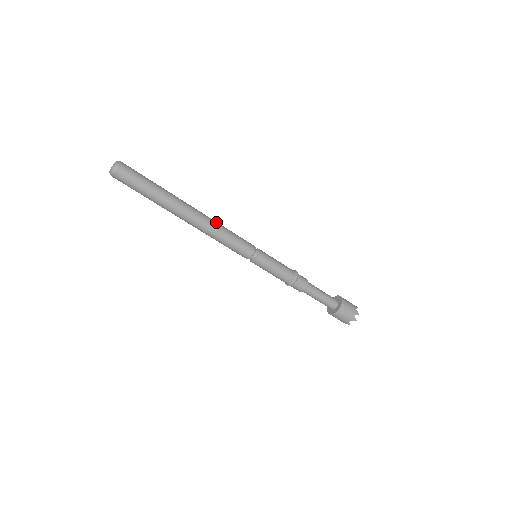
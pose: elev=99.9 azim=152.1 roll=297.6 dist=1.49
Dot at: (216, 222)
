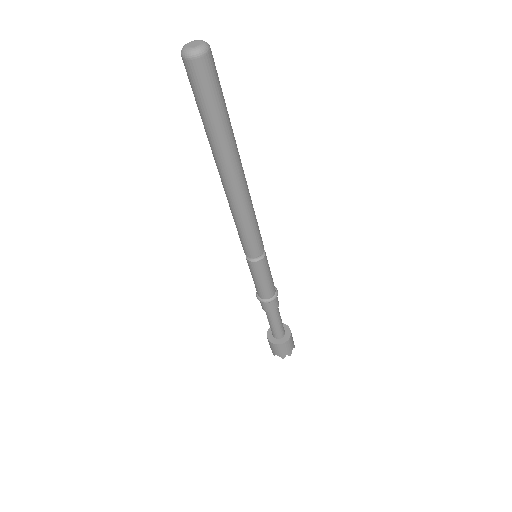
Dot at: (251, 202)
